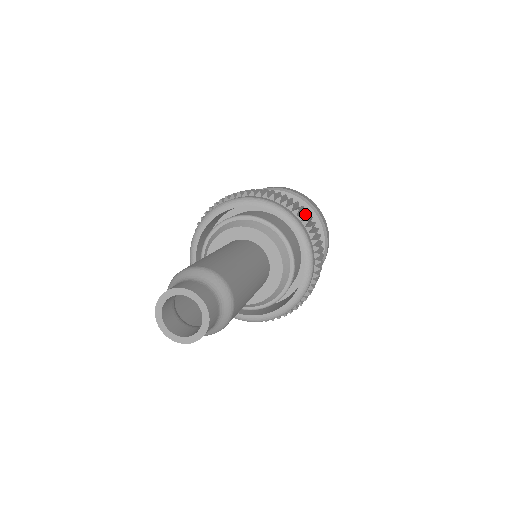
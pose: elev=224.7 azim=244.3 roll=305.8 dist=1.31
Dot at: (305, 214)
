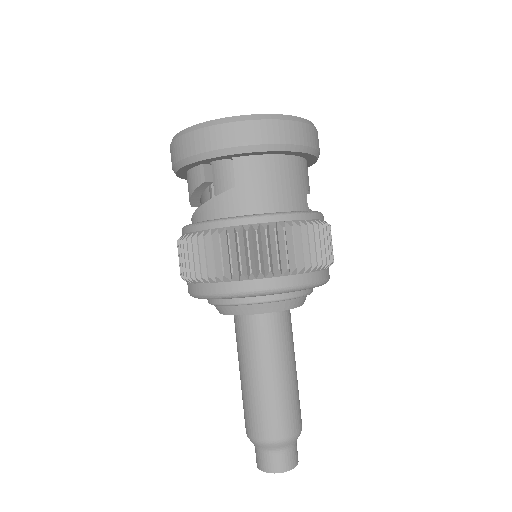
Dot at: (269, 255)
